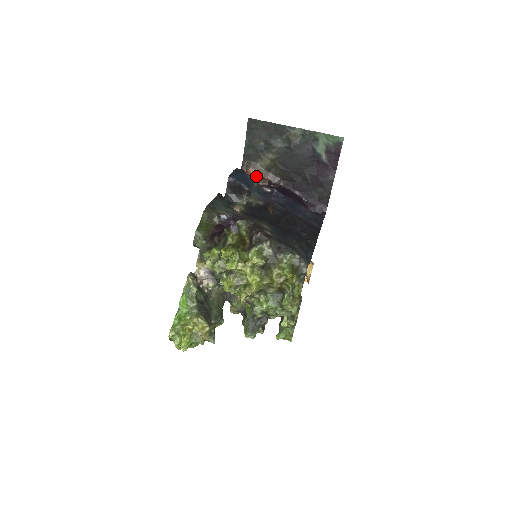
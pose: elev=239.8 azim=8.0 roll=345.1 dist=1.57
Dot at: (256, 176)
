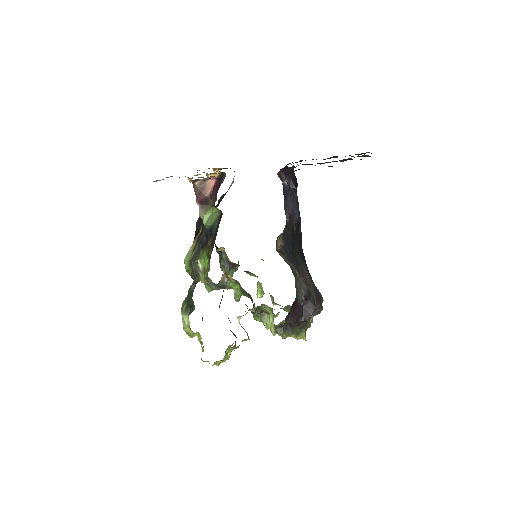
Dot at: occluded
